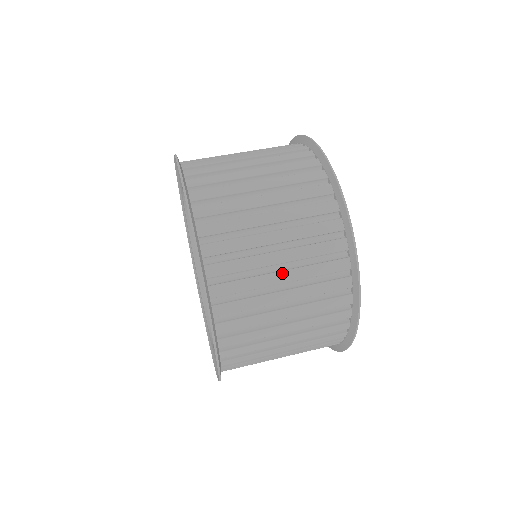
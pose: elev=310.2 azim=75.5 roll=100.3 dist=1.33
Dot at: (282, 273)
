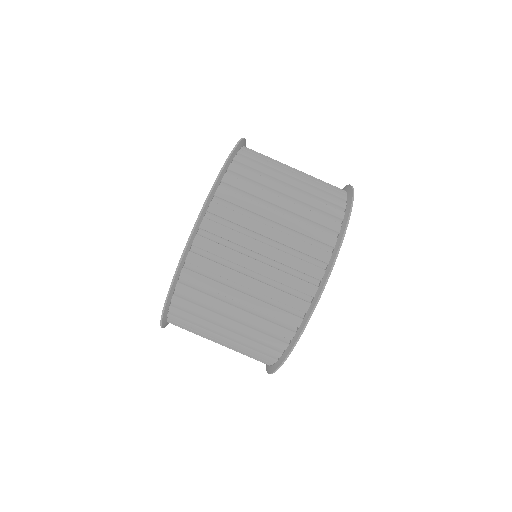
Dot at: occluded
